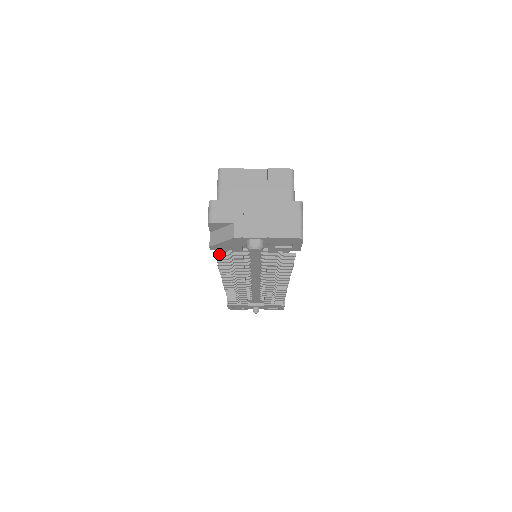
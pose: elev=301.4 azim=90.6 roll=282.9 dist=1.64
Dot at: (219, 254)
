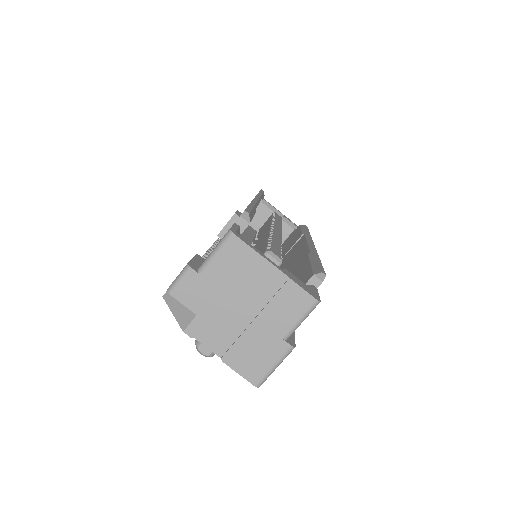
Dot at: occluded
